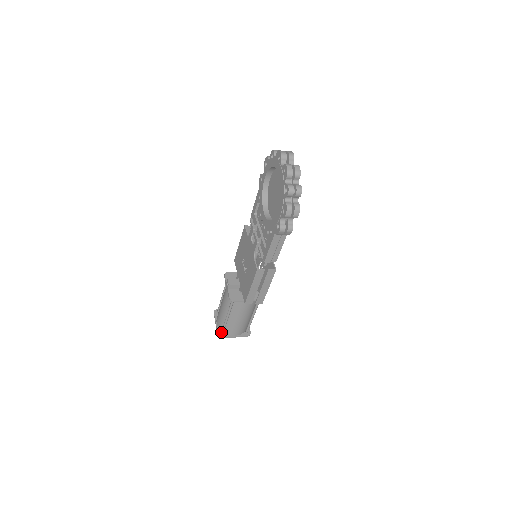
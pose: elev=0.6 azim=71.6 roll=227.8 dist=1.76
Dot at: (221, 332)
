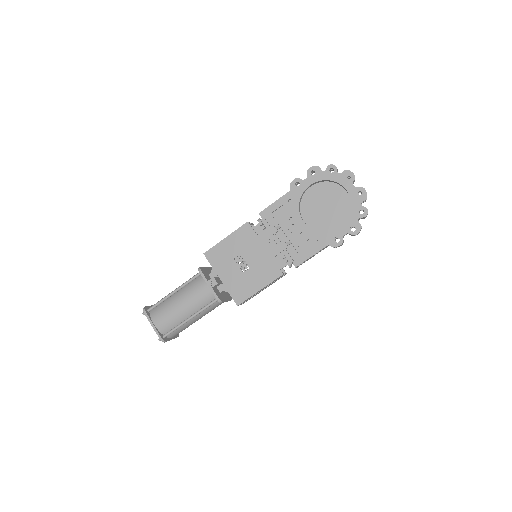
Dot at: (165, 335)
